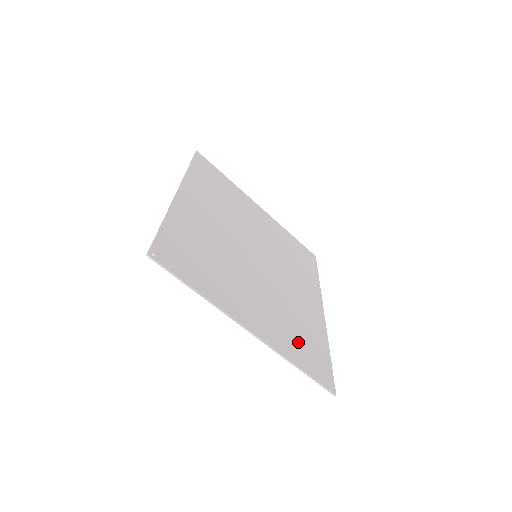
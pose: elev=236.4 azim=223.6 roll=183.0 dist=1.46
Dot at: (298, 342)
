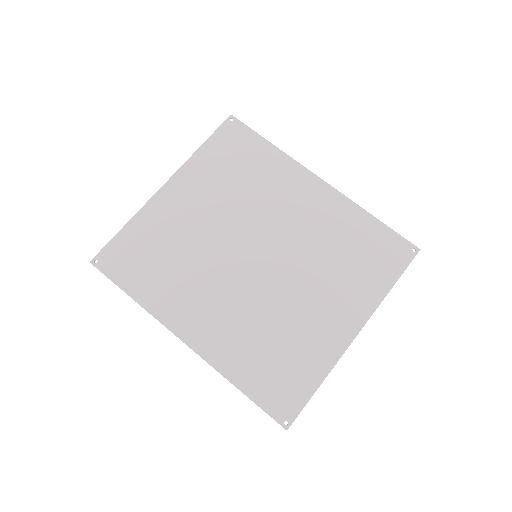
Dot at: (365, 266)
